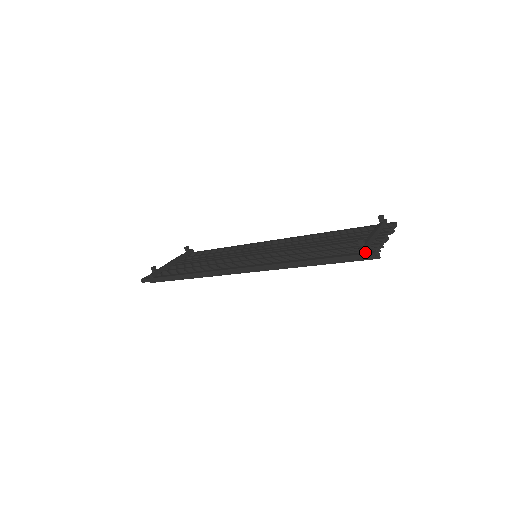
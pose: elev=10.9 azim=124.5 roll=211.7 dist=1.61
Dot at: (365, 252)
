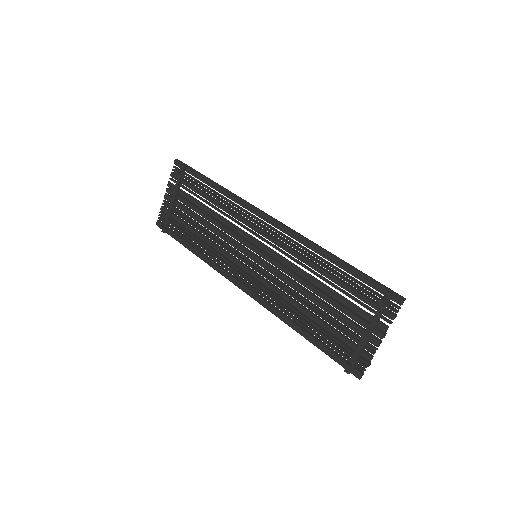
Dot at: (352, 371)
